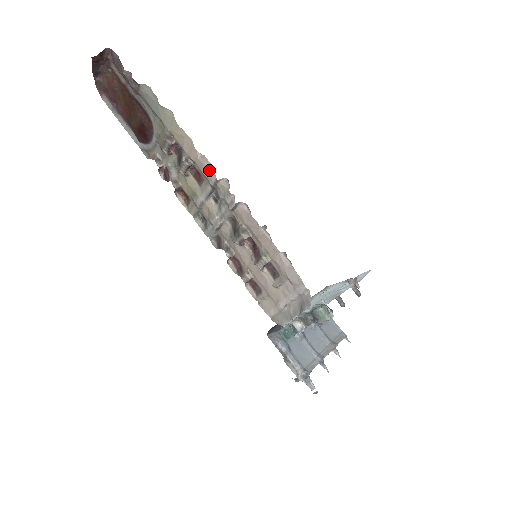
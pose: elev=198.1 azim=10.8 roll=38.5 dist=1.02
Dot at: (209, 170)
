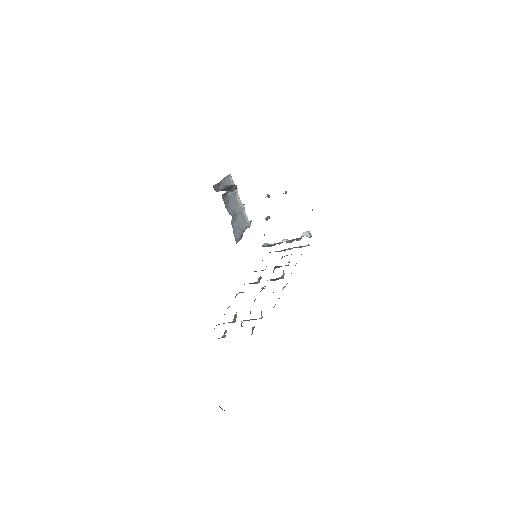
Dot at: occluded
